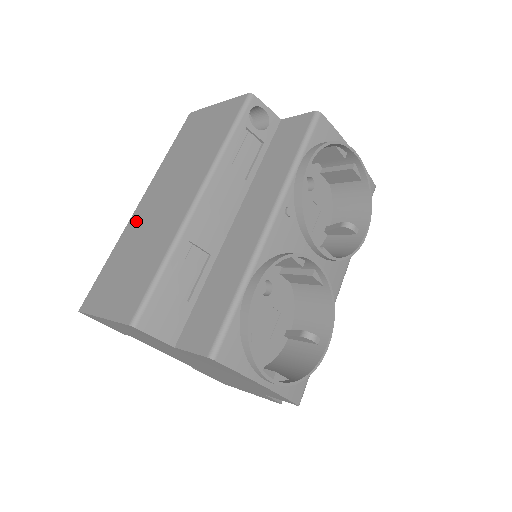
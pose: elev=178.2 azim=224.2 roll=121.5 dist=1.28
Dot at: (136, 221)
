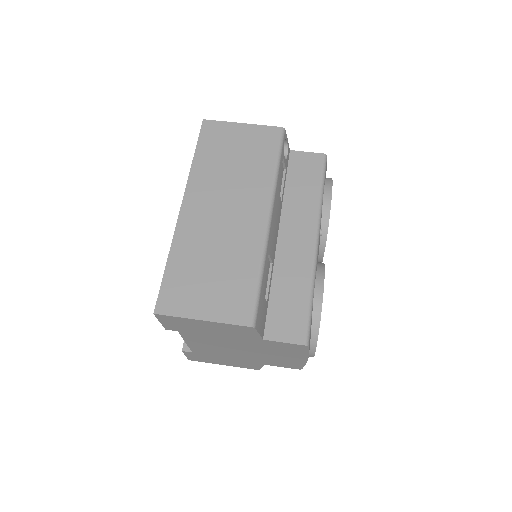
Dot at: (190, 226)
